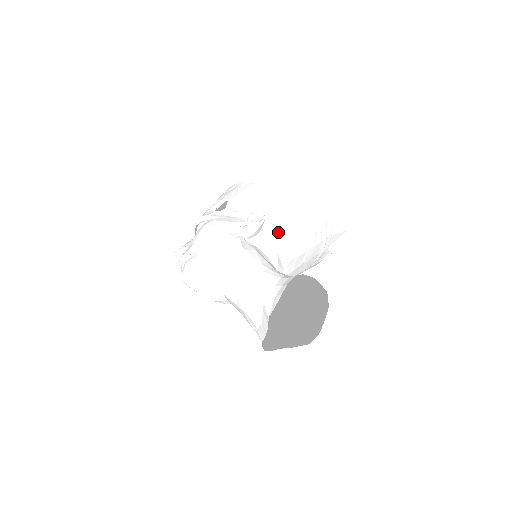
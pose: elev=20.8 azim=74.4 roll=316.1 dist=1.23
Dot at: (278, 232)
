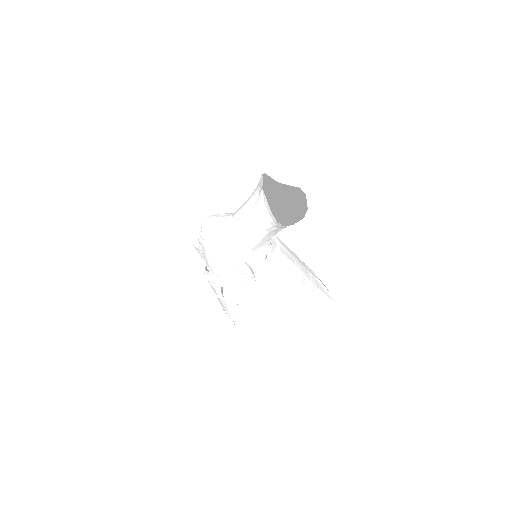
Dot at: occluded
